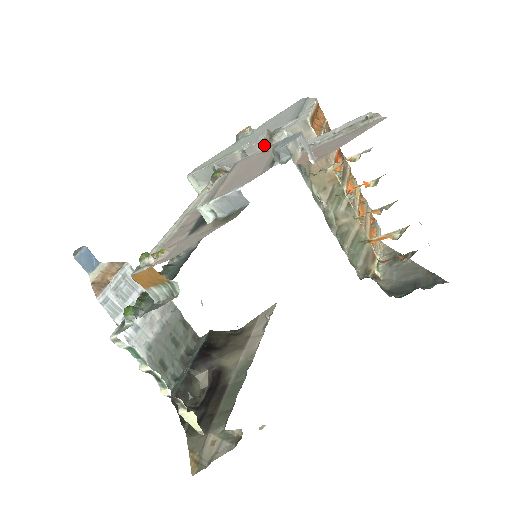
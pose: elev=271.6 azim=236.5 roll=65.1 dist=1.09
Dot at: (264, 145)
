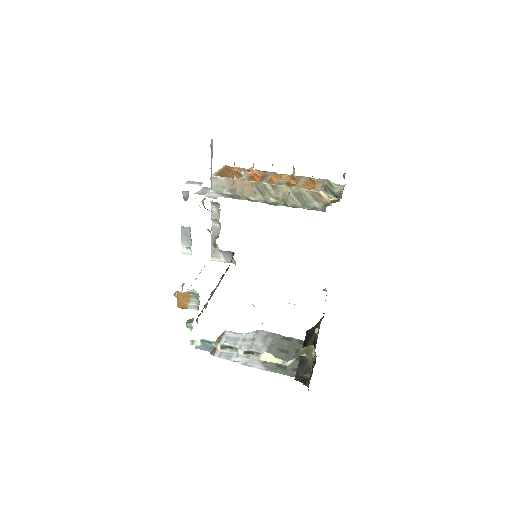
Dot at: occluded
